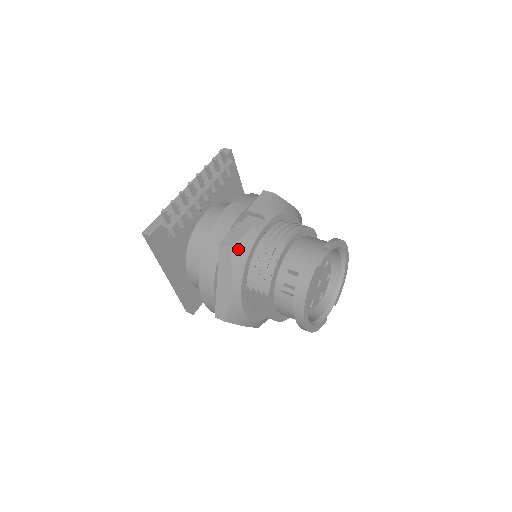
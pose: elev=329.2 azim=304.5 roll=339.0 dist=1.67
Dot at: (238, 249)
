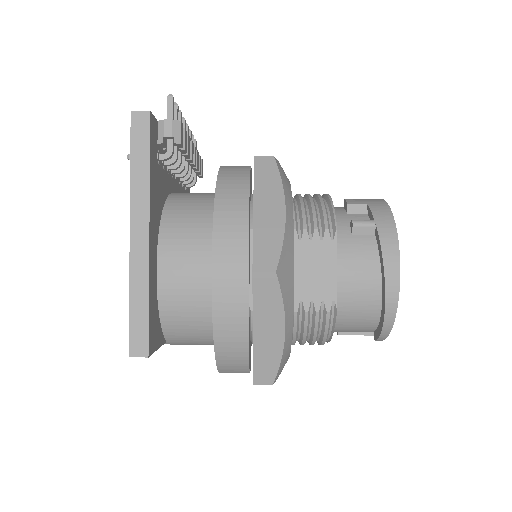
Dot at: (280, 168)
